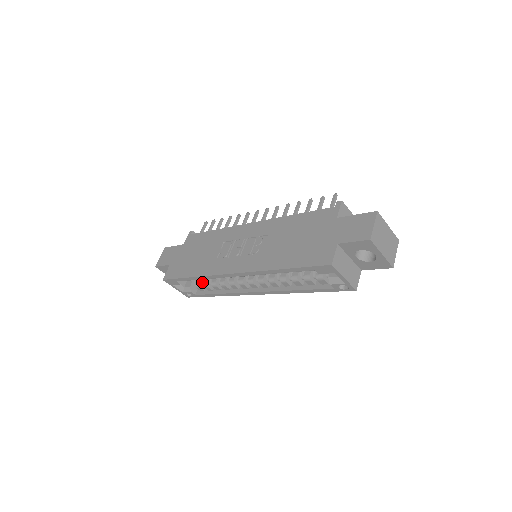
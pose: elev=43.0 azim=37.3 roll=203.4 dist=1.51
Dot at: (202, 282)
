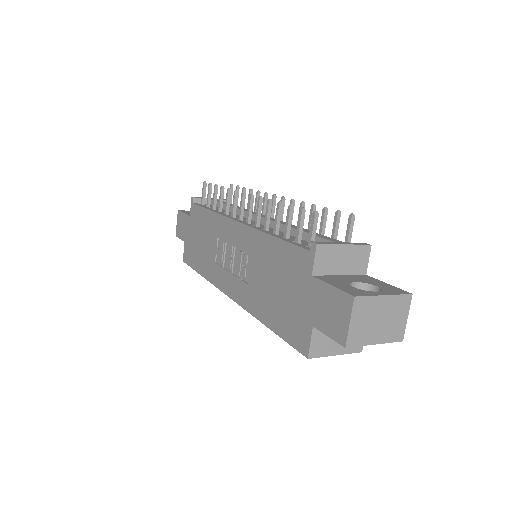
Dot at: occluded
